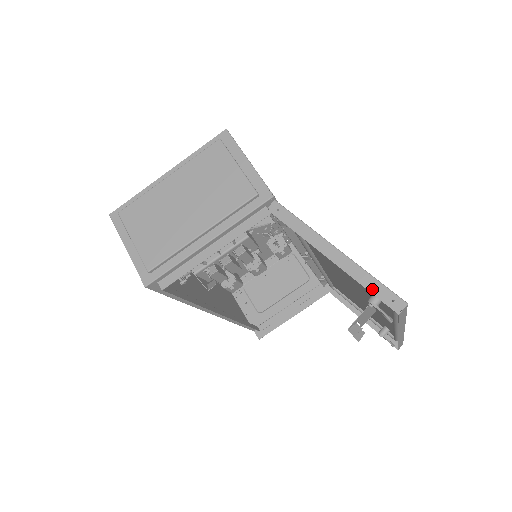
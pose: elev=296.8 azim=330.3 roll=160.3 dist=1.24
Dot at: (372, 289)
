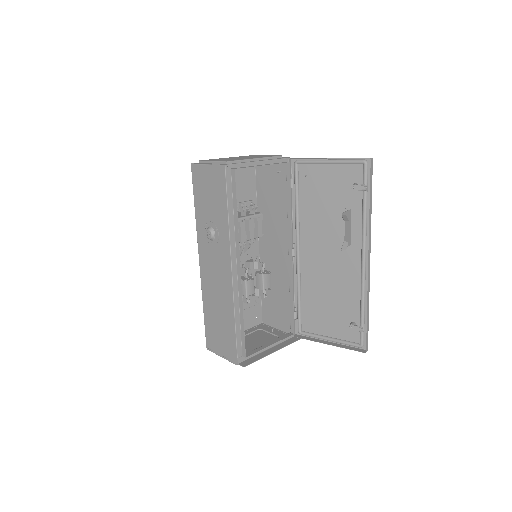
Dot at: (354, 158)
